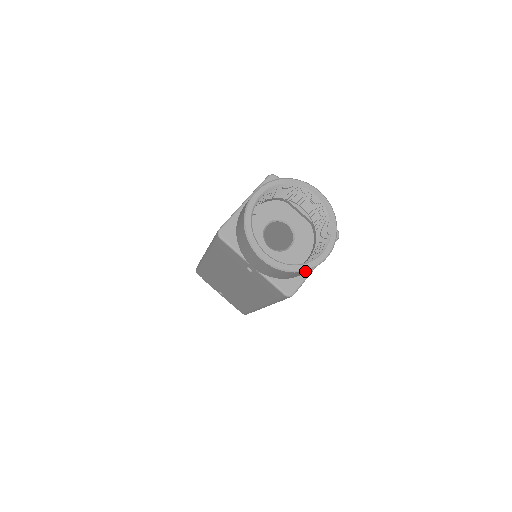
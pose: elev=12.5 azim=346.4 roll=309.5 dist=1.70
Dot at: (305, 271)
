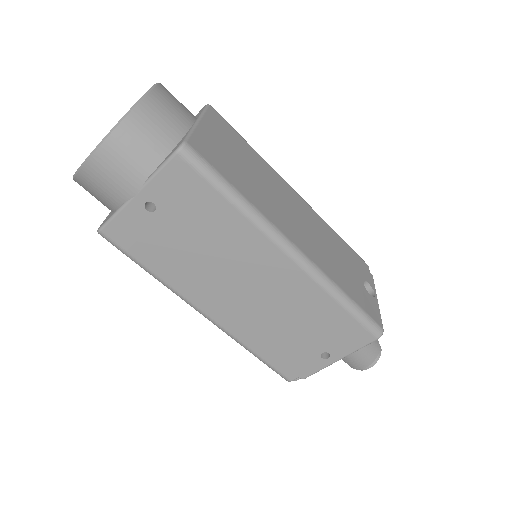
Dot at: (141, 109)
